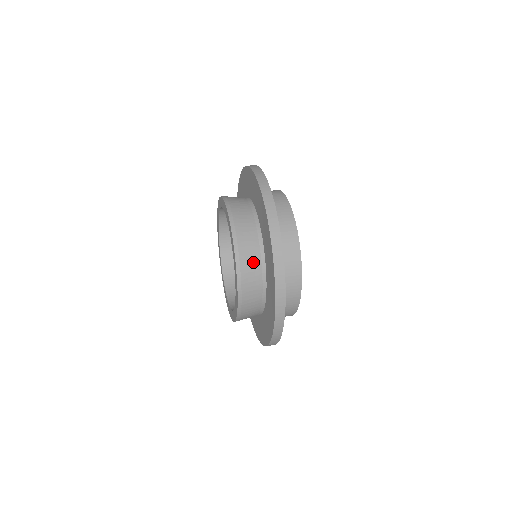
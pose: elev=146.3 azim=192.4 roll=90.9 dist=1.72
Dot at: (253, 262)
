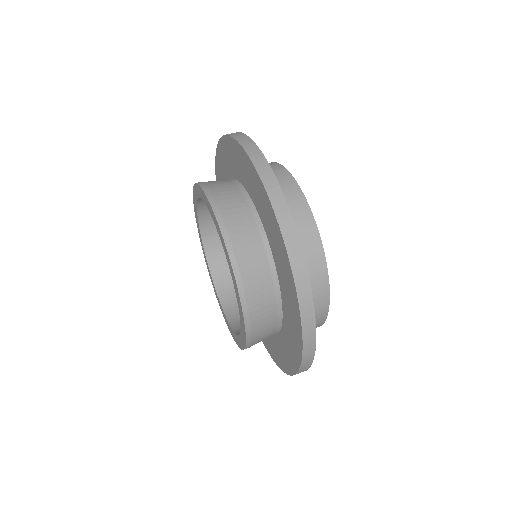
Dot at: (260, 275)
